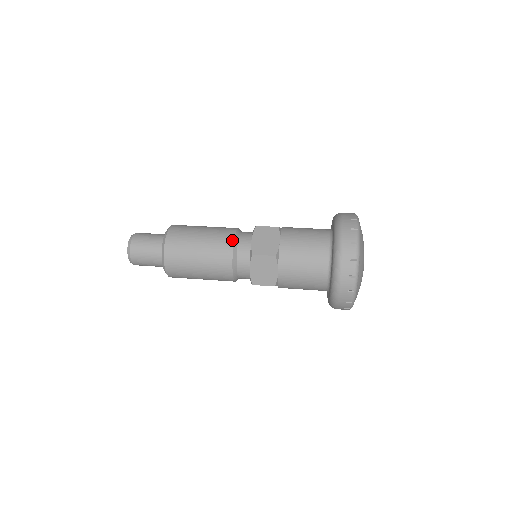
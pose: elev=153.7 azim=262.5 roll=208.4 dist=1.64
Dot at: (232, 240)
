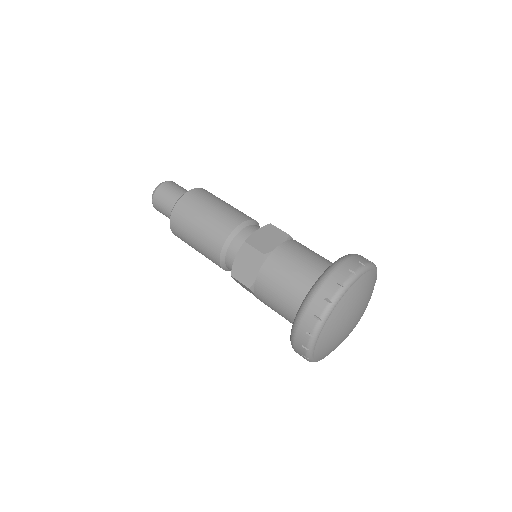
Dot at: (220, 247)
